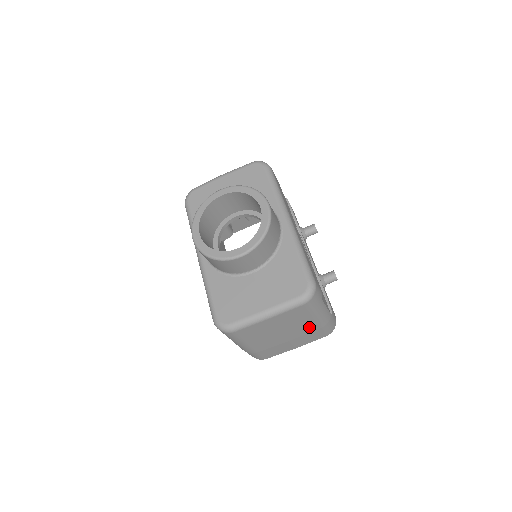
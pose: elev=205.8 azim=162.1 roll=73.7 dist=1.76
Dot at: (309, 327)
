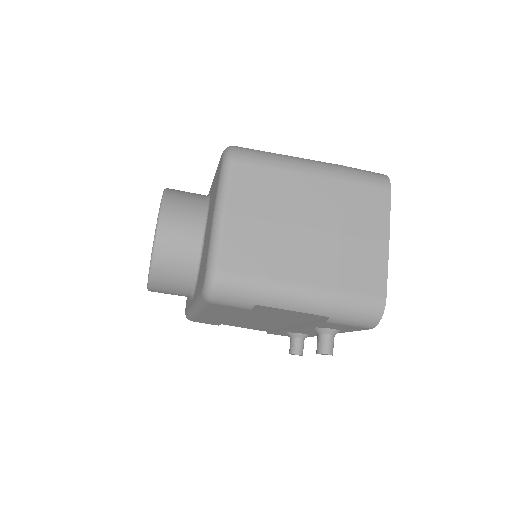
Dot at: (322, 191)
